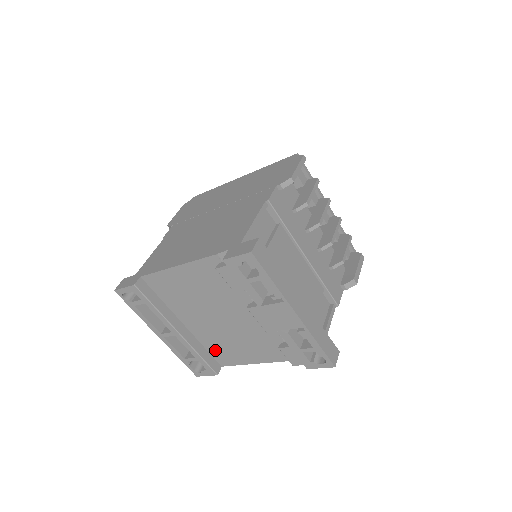
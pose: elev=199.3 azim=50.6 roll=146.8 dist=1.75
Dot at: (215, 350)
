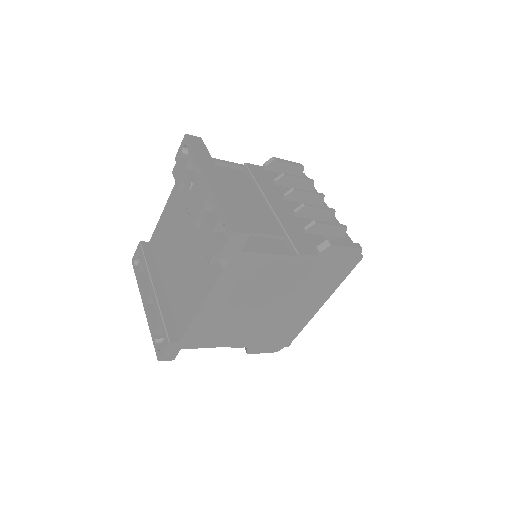
Dot at: (177, 313)
